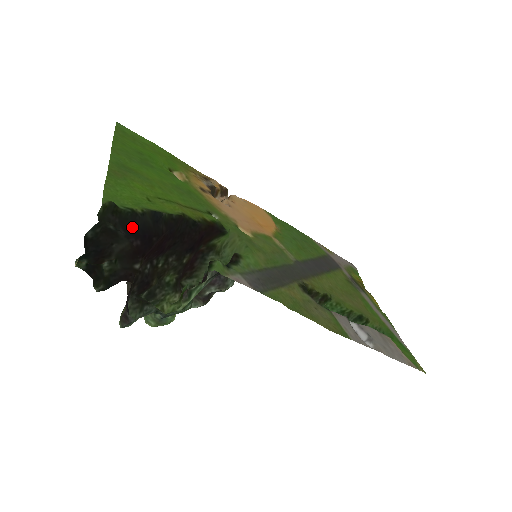
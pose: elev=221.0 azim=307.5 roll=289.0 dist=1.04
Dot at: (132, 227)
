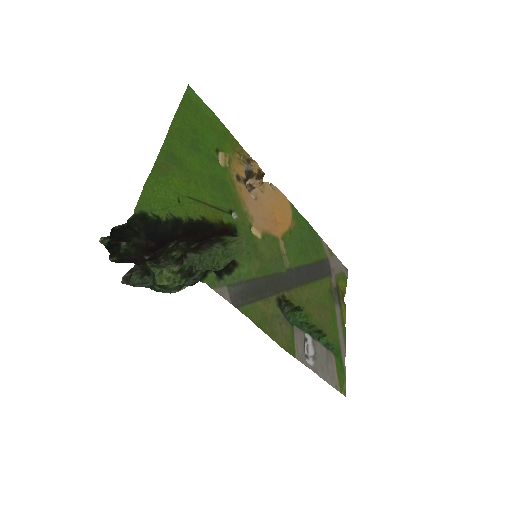
Dot at: (152, 232)
